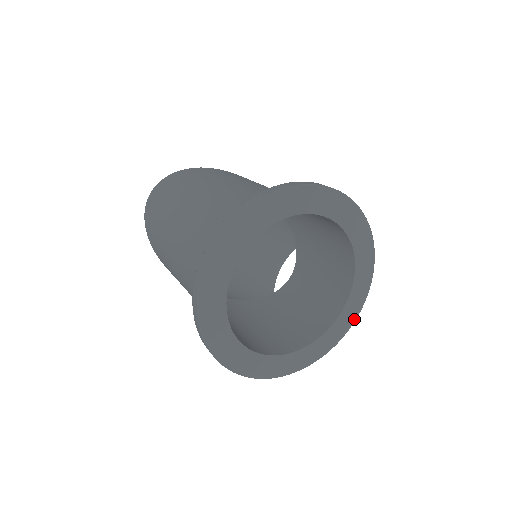
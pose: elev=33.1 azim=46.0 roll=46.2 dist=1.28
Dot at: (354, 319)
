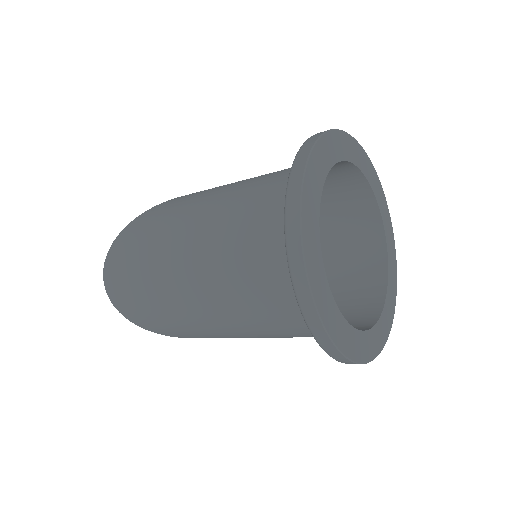
Dot at: (392, 235)
